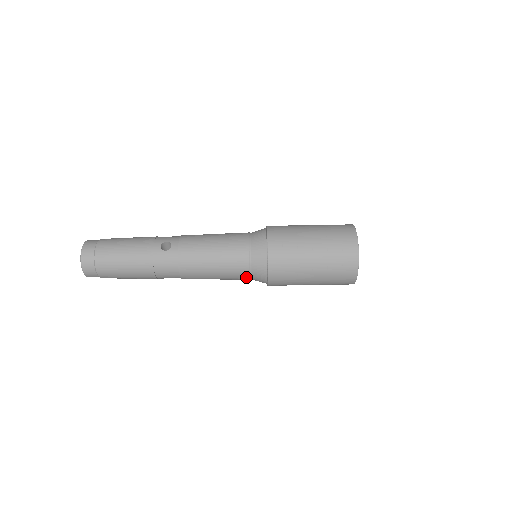
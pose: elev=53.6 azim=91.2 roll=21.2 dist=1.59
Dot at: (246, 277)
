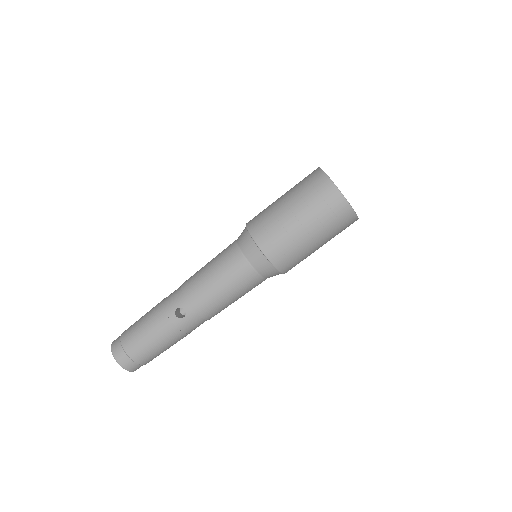
Dot at: occluded
